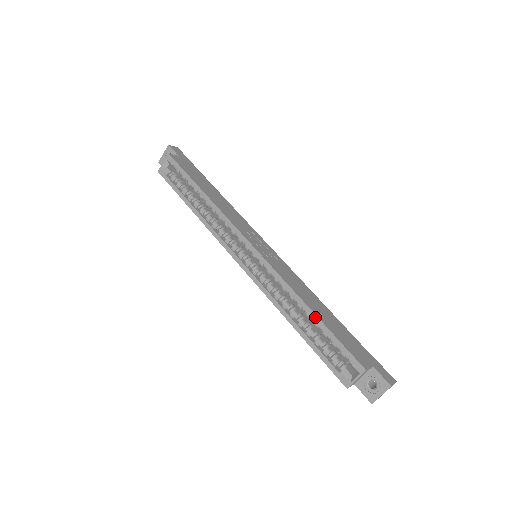
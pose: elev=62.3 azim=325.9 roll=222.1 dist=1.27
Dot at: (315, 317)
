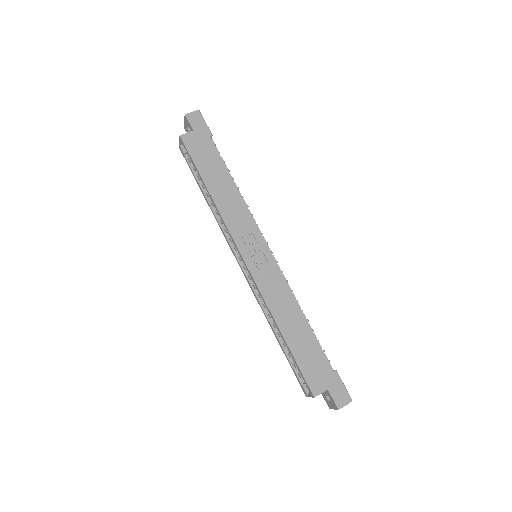
Dot at: (284, 340)
